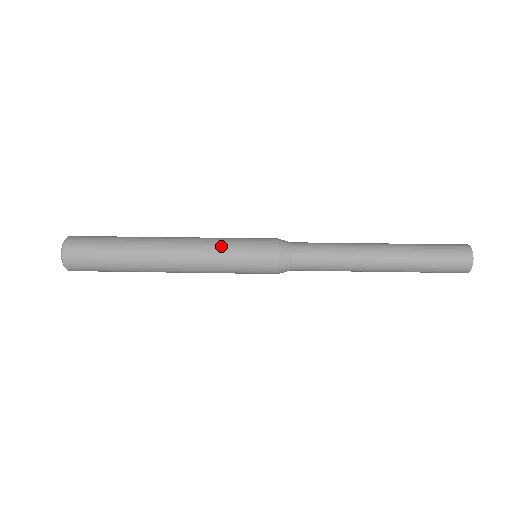
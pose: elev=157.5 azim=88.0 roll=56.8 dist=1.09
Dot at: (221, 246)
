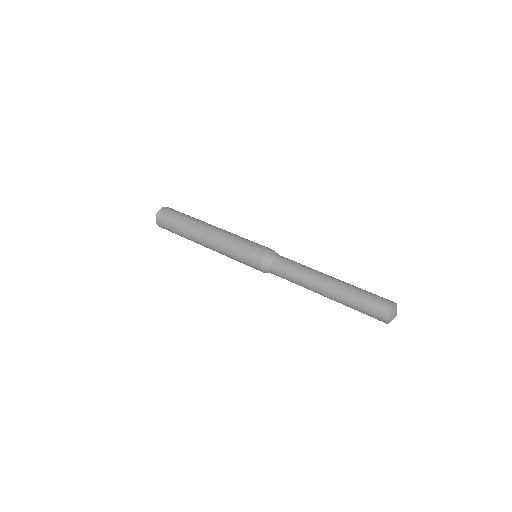
Dot at: (236, 239)
